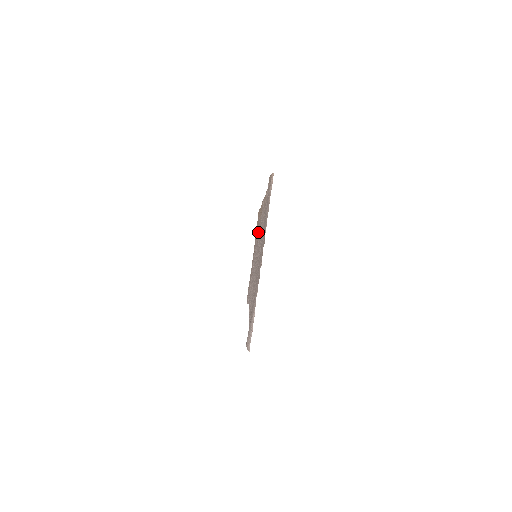
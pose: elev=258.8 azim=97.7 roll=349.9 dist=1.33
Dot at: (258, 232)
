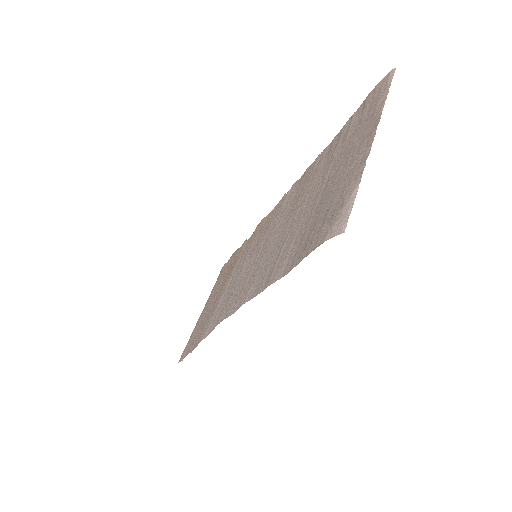
Dot at: (253, 245)
